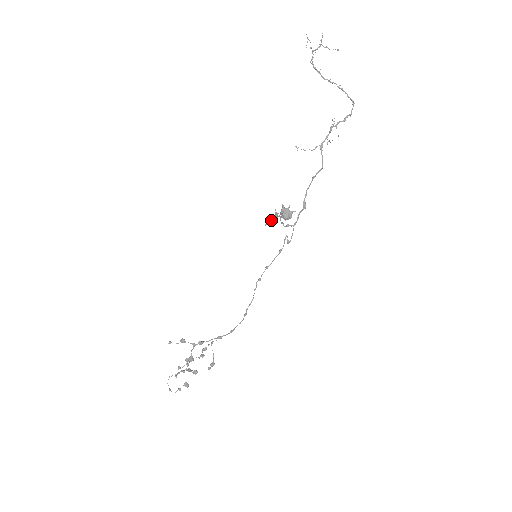
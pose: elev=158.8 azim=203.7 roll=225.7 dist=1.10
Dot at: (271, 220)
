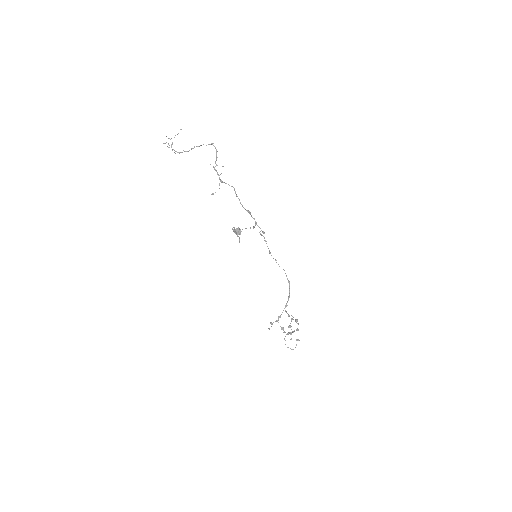
Dot at: (239, 238)
